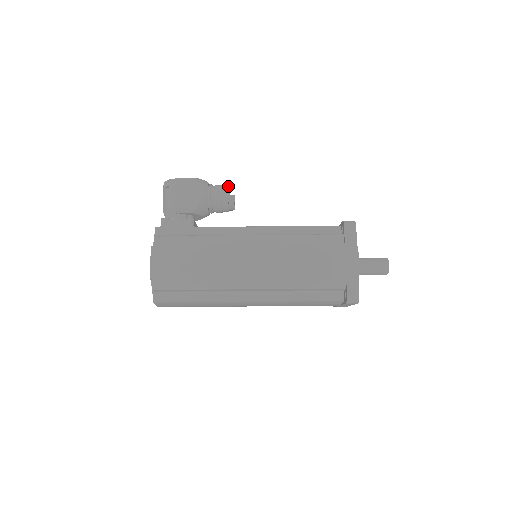
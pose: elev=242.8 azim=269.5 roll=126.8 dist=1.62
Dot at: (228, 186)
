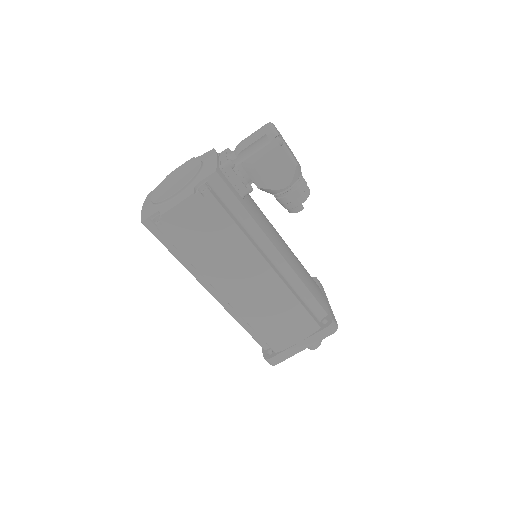
Dot at: occluded
